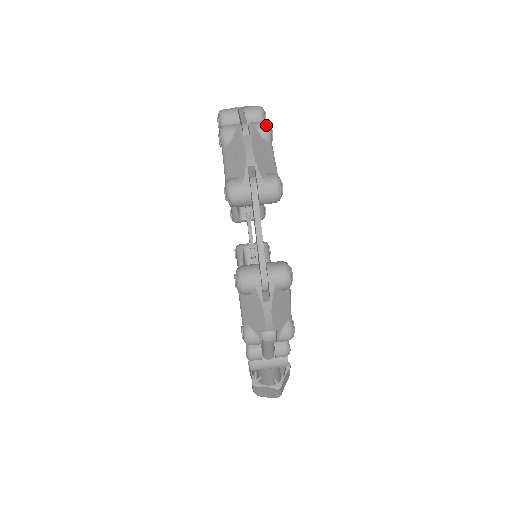
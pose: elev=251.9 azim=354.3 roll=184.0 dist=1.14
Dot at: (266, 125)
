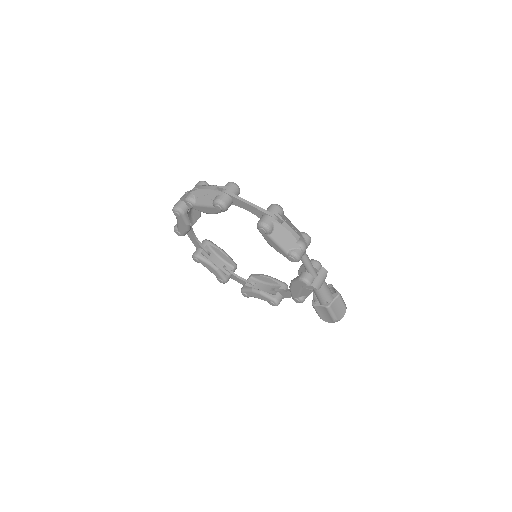
Dot at: (201, 181)
